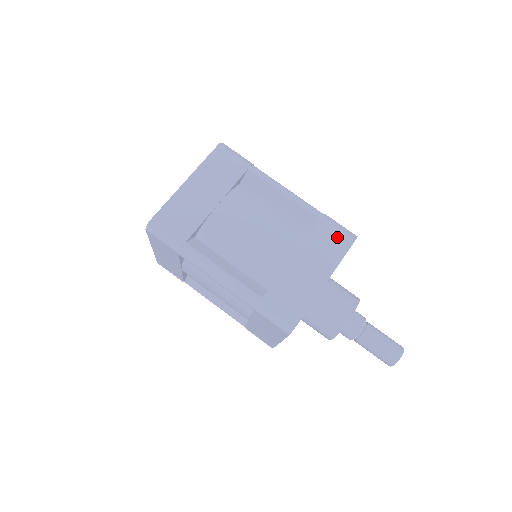
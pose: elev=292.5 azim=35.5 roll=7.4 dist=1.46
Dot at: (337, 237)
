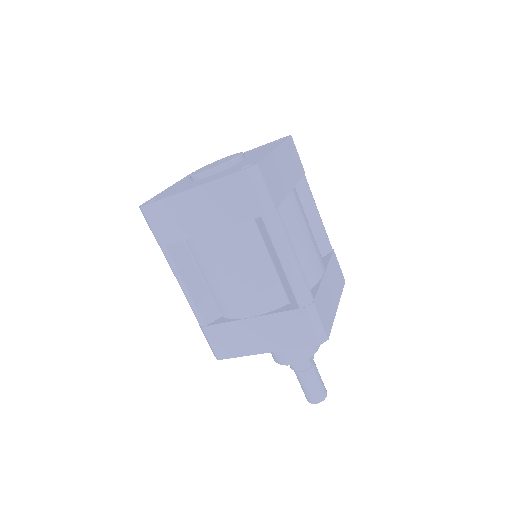
Dot at: (339, 273)
